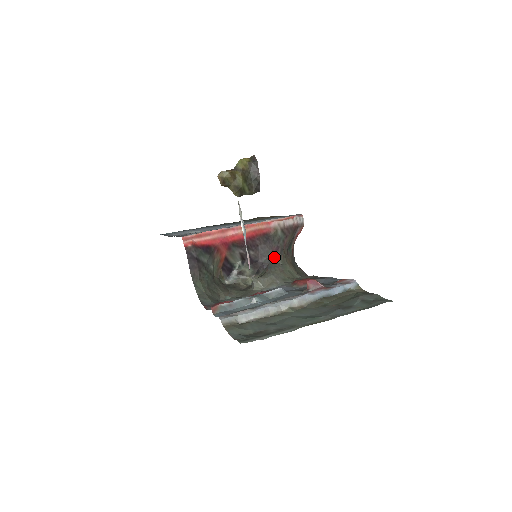
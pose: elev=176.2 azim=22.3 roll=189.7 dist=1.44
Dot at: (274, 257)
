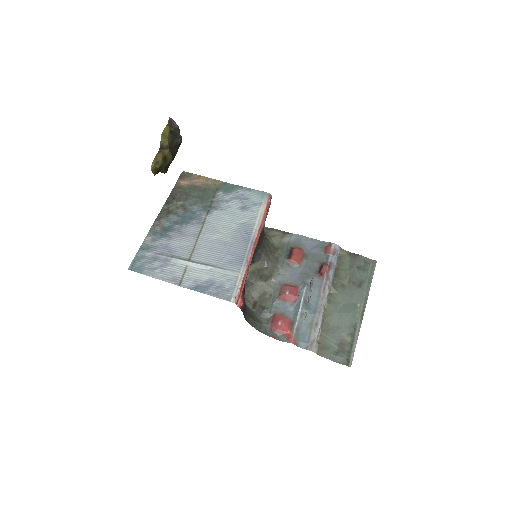
Dot at: (263, 245)
